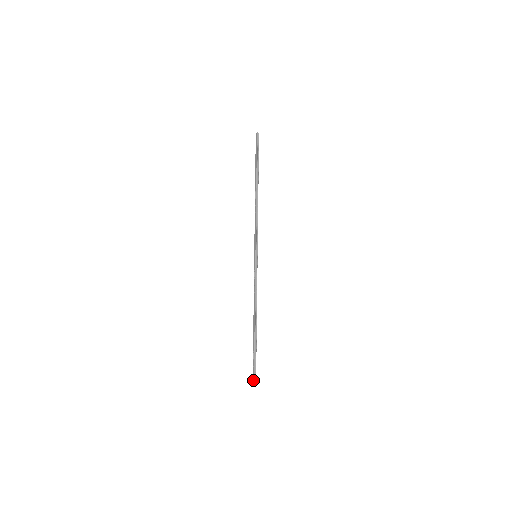
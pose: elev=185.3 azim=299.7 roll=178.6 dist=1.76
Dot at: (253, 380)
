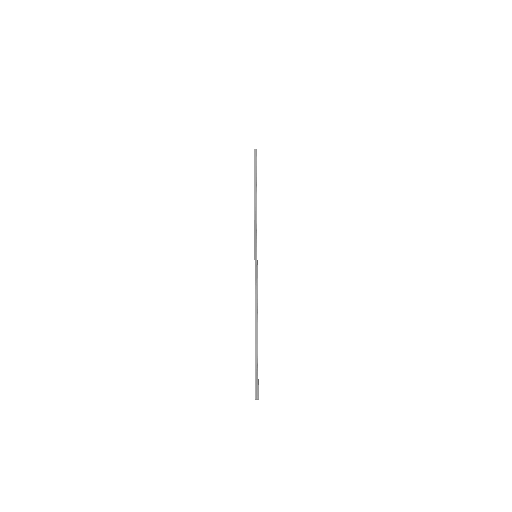
Dot at: (255, 394)
